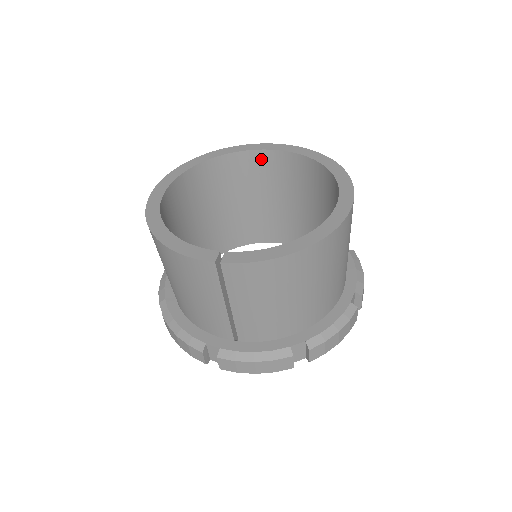
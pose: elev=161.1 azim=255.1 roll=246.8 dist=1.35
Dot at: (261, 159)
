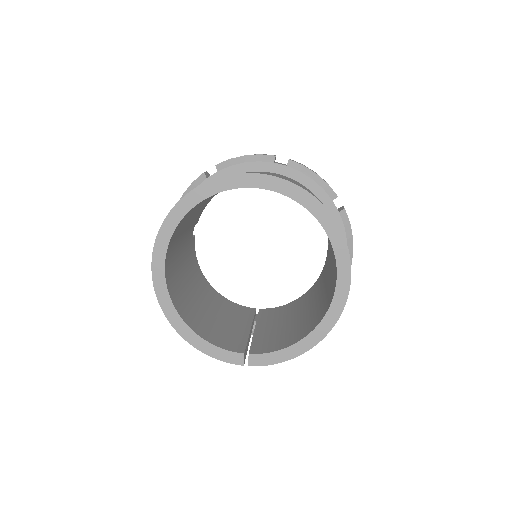
Dot at: occluded
